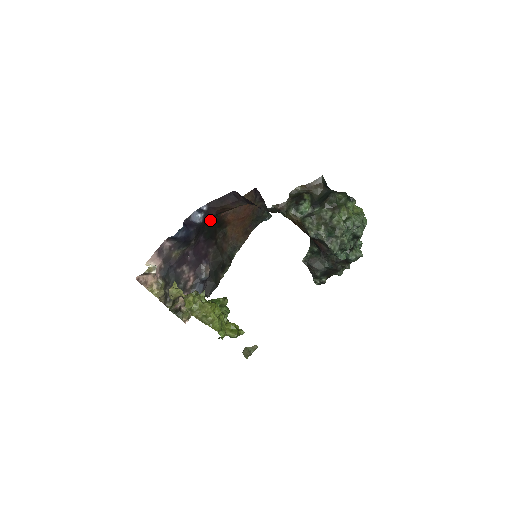
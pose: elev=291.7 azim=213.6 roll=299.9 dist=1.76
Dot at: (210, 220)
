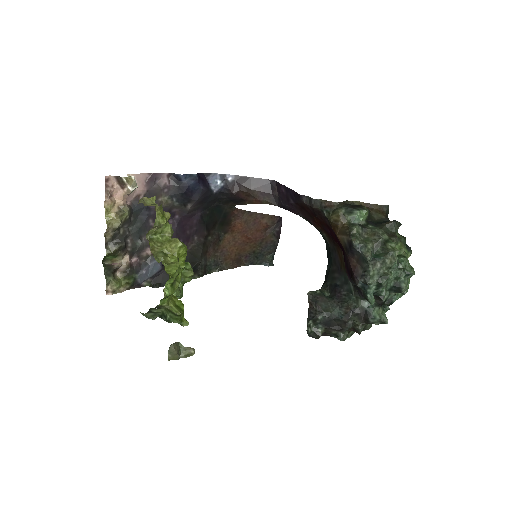
Dot at: (221, 204)
